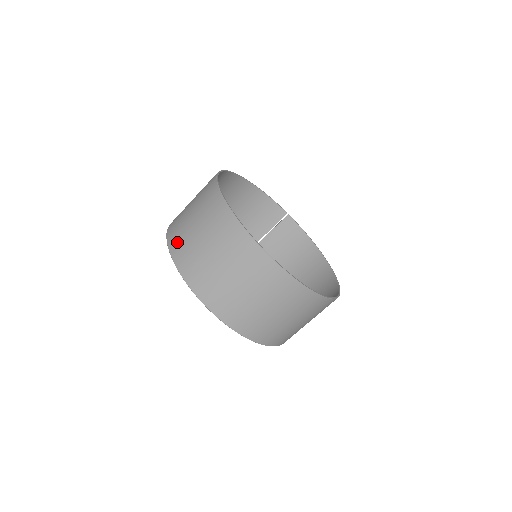
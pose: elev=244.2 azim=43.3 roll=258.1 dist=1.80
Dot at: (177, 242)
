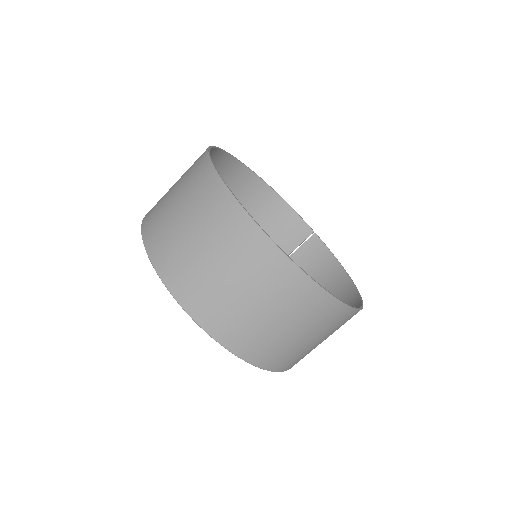
Dot at: (152, 210)
